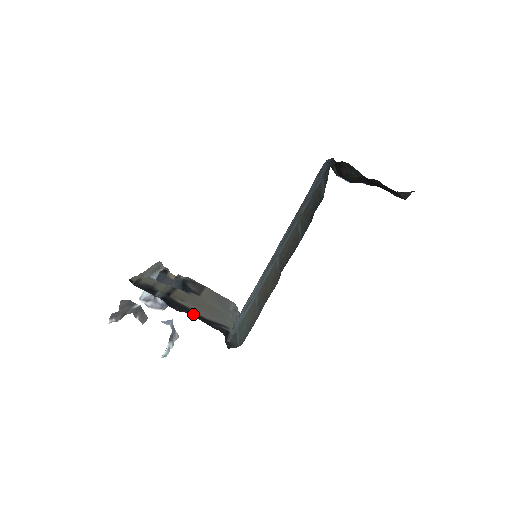
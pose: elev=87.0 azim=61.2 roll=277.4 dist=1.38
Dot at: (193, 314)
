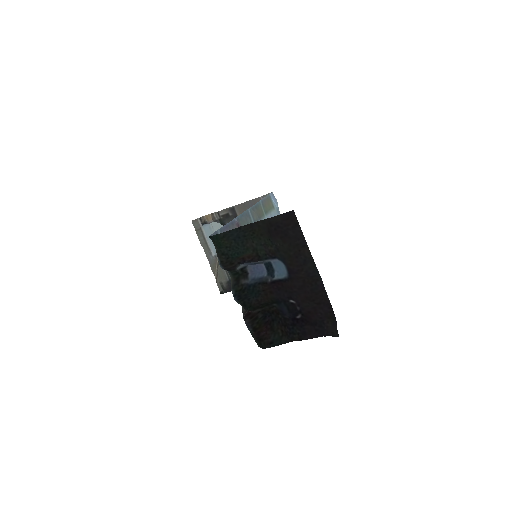
Dot at: occluded
